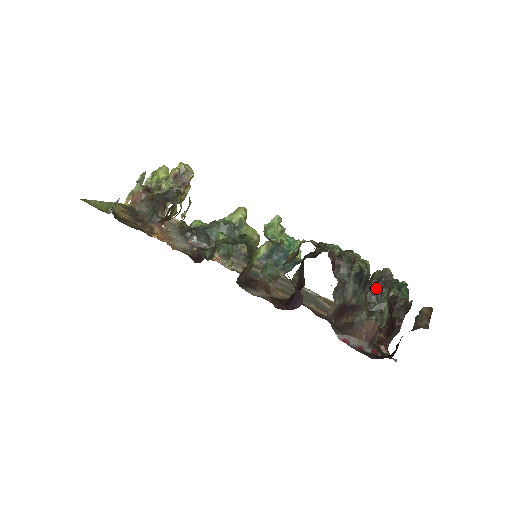
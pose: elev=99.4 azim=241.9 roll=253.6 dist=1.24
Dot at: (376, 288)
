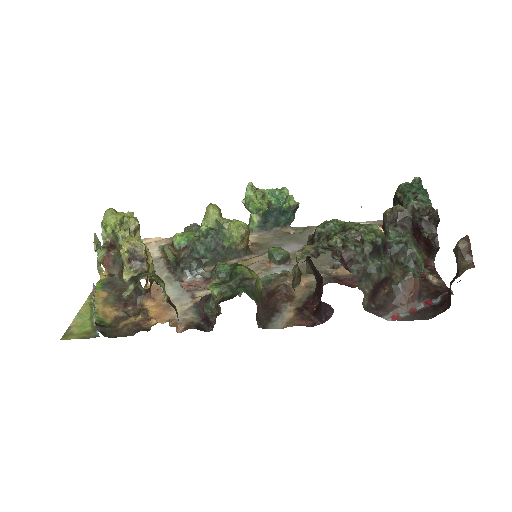
Dot at: (397, 240)
